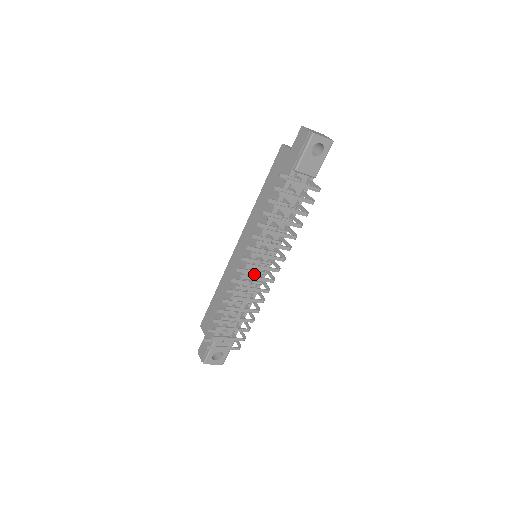
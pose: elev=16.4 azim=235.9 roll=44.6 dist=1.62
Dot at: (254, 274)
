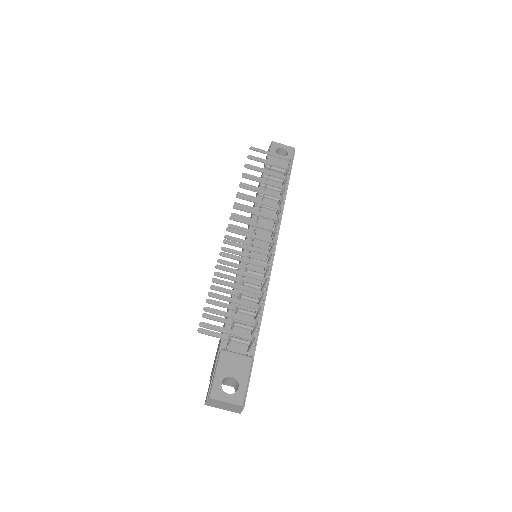
Dot at: occluded
